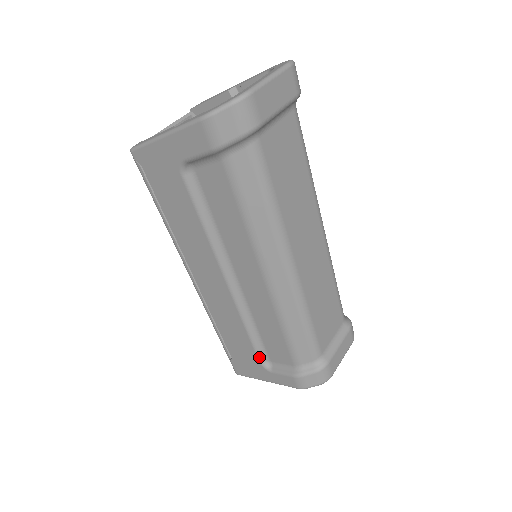
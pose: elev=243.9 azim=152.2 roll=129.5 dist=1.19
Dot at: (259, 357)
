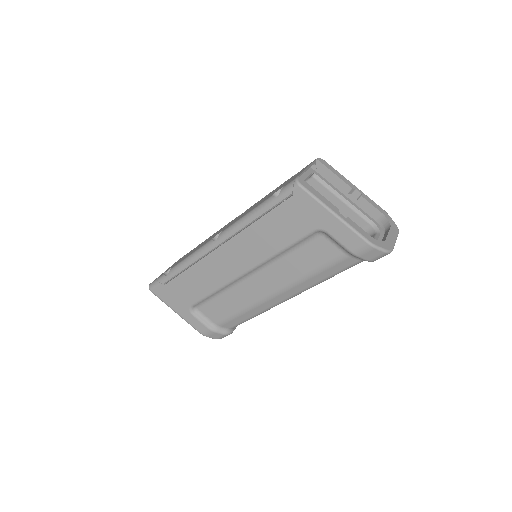
Dot at: (196, 304)
